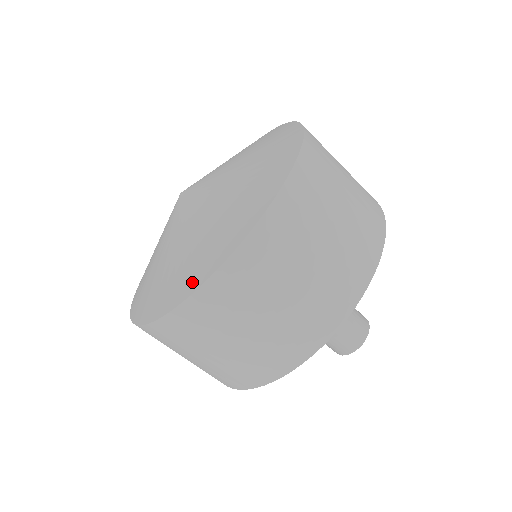
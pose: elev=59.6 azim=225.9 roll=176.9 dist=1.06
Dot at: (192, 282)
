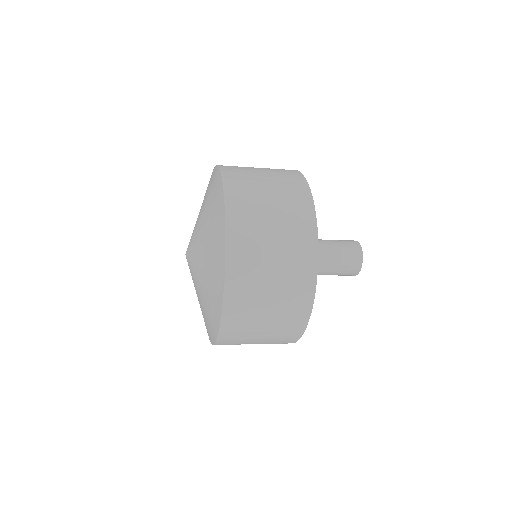
Dot at: (218, 301)
